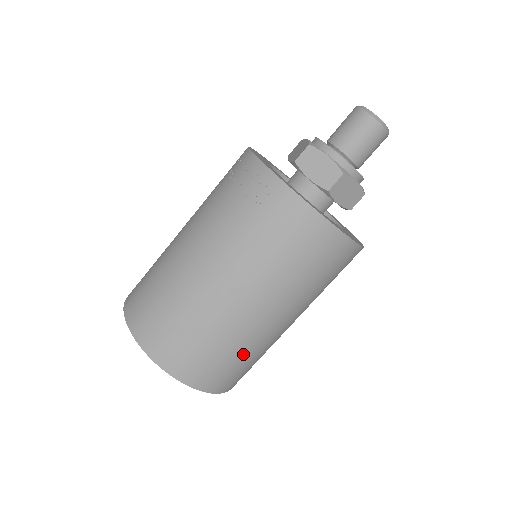
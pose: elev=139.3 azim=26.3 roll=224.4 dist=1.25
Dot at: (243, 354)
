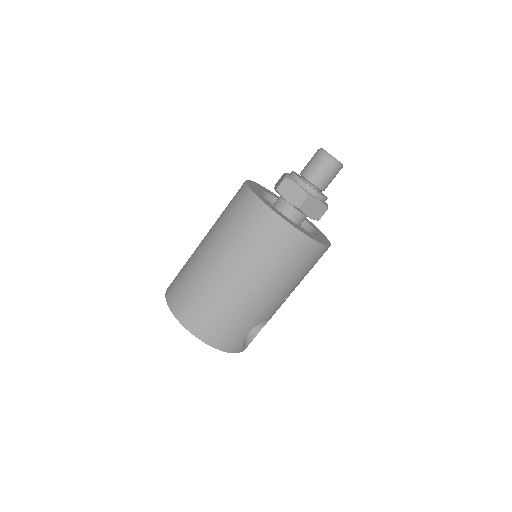
Dot at: (201, 293)
